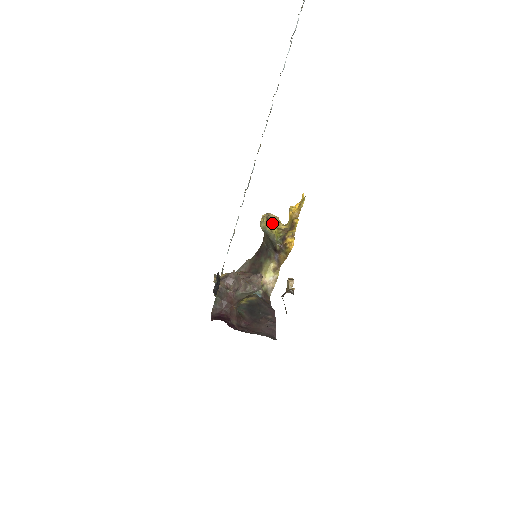
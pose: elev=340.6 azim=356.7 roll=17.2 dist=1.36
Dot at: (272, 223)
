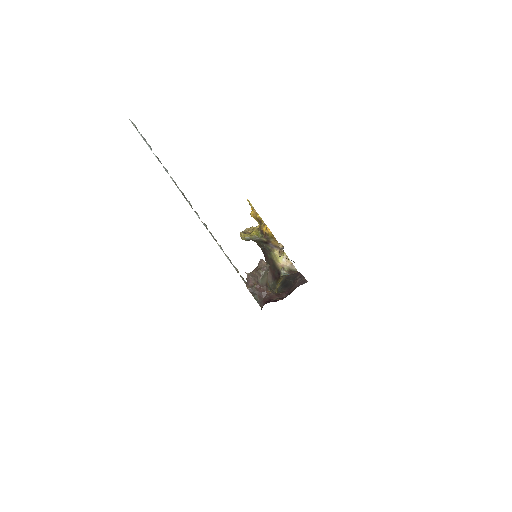
Dot at: (250, 232)
